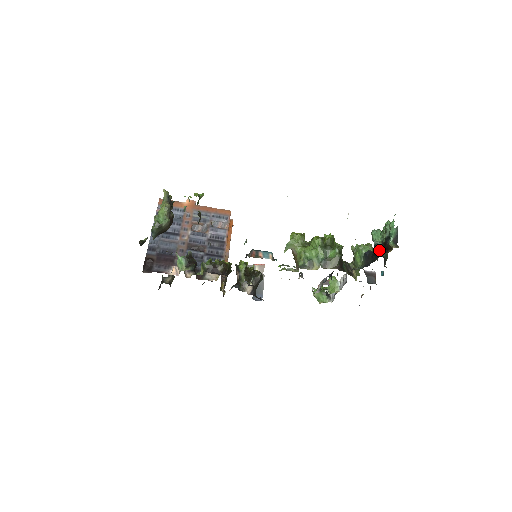
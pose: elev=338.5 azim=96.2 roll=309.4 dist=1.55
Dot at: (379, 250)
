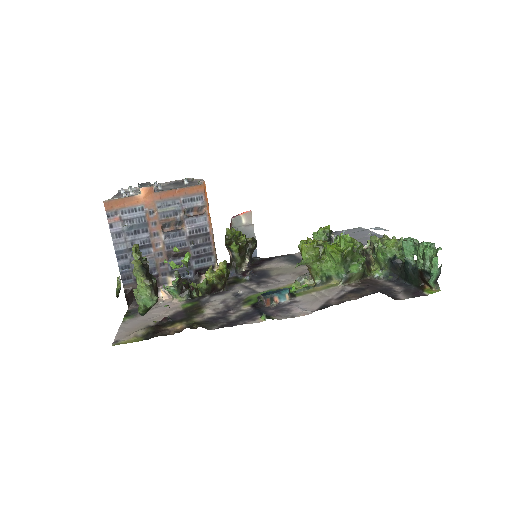
Dot at: (412, 274)
